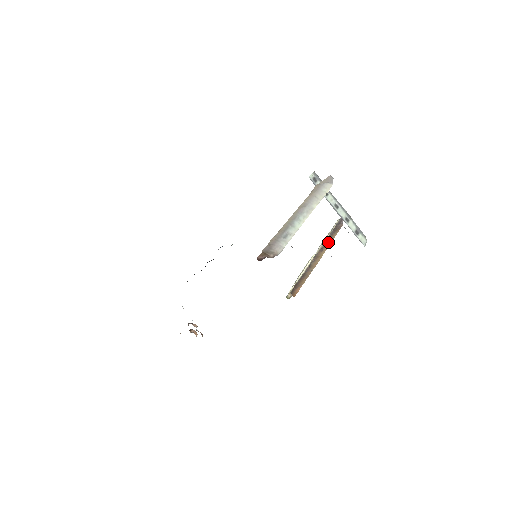
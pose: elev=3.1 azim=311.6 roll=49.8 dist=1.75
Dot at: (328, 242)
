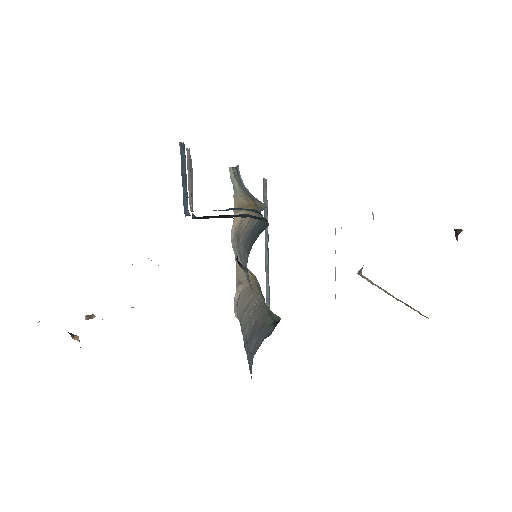
Dot at: (372, 282)
